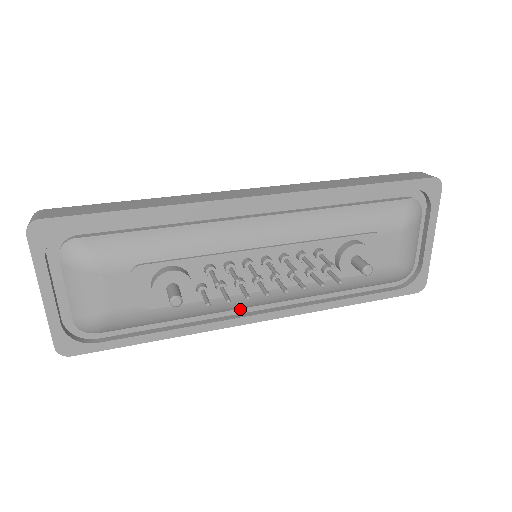
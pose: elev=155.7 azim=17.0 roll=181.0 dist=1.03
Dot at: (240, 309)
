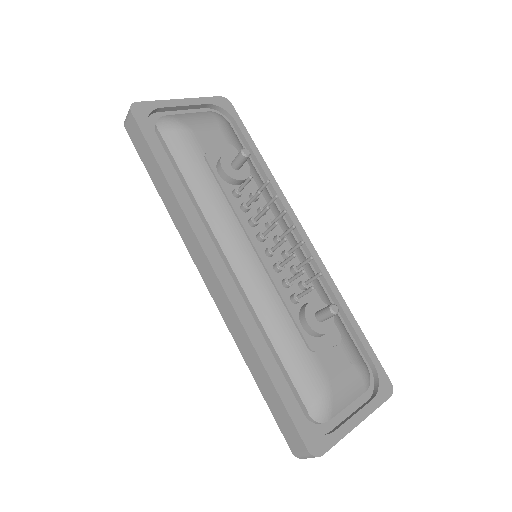
Dot at: (212, 249)
